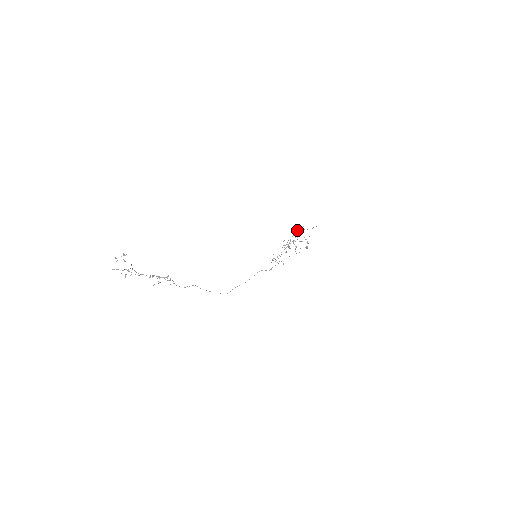
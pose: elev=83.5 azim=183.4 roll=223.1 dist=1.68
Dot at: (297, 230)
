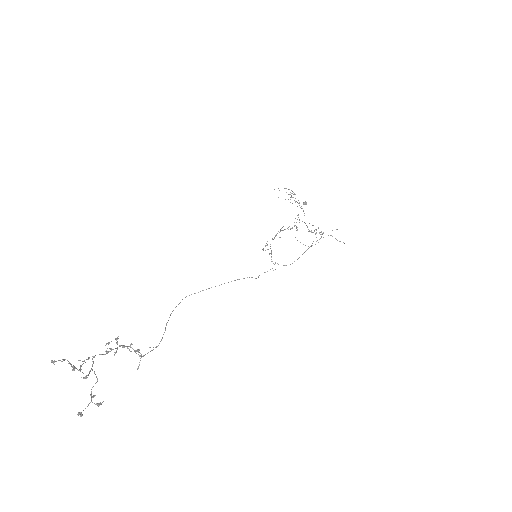
Dot at: occluded
